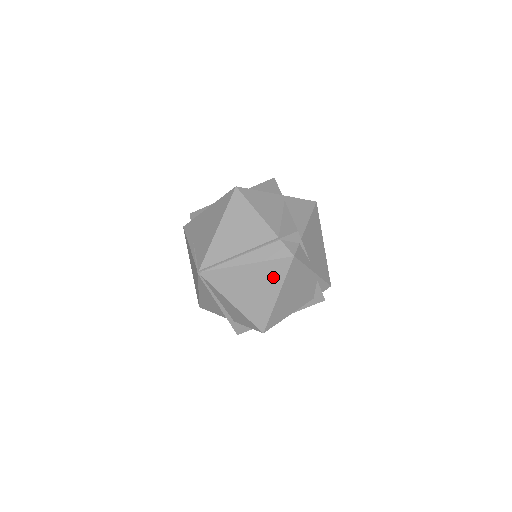
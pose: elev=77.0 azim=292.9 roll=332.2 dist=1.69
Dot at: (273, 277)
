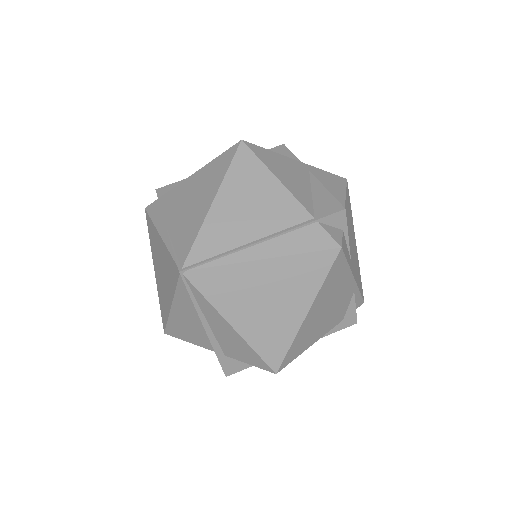
Dot at: (303, 282)
